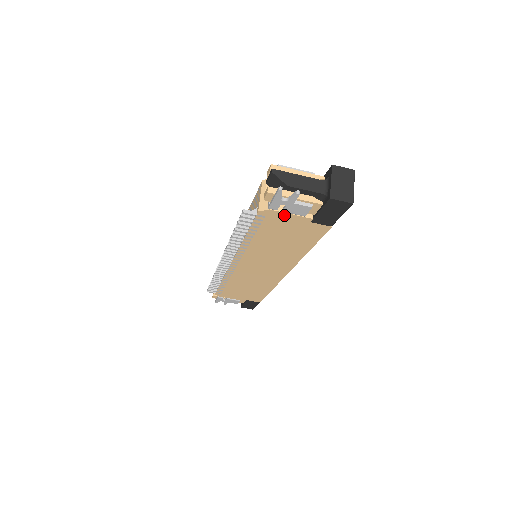
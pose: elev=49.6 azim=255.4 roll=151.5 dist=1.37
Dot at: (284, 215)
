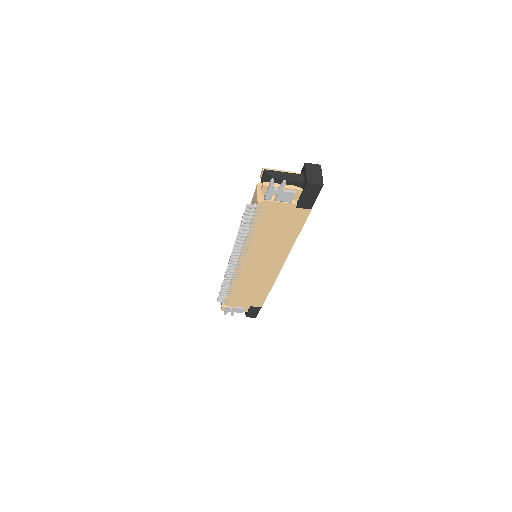
Dot at: (276, 204)
